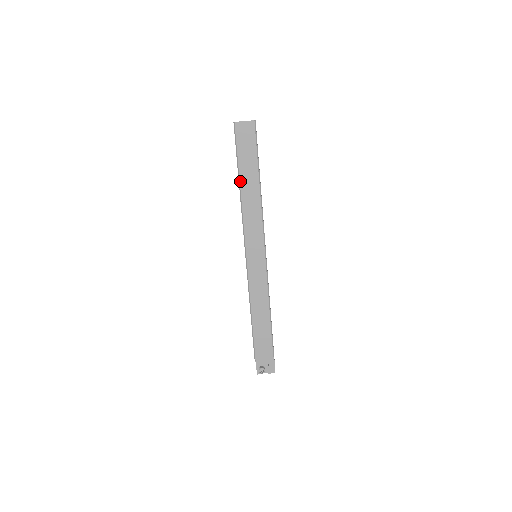
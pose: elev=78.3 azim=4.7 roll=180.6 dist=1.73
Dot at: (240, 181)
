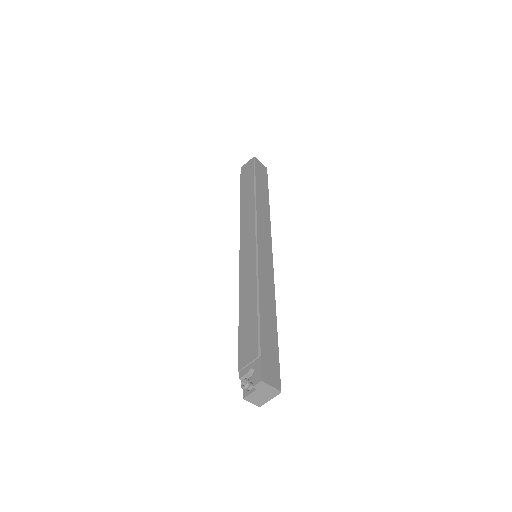
Dot at: (240, 199)
